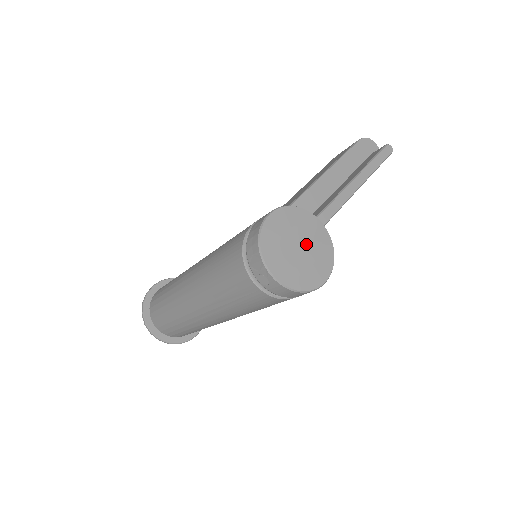
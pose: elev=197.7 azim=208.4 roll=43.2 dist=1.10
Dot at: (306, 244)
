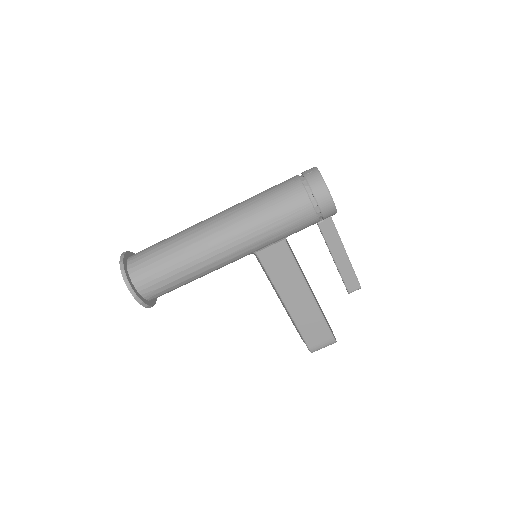
Dot at: occluded
